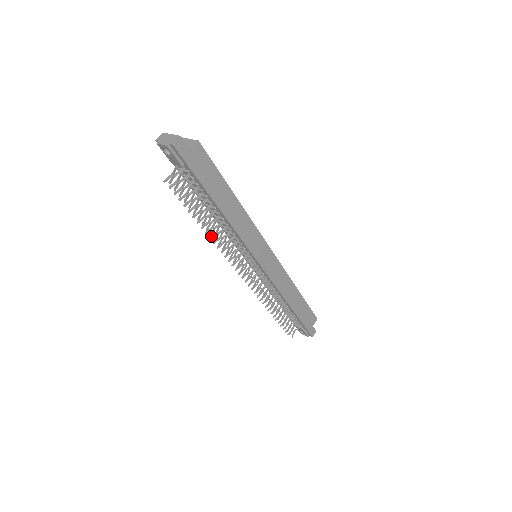
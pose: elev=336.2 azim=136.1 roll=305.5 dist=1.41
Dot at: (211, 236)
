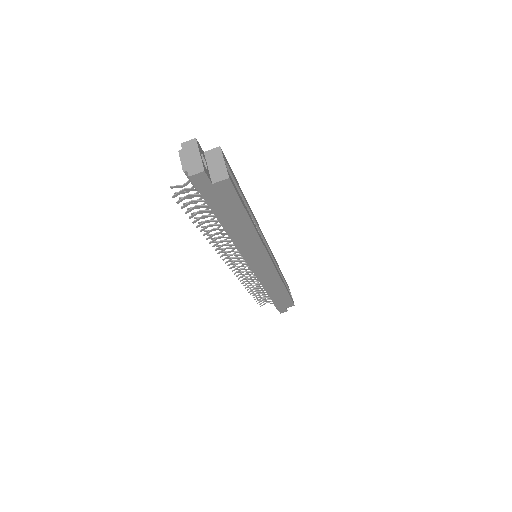
Dot at: (210, 234)
